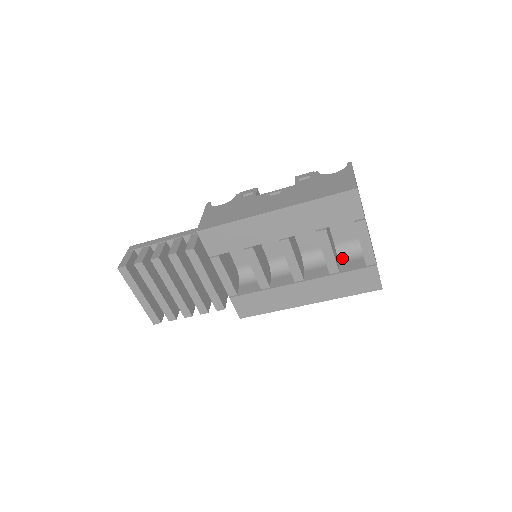
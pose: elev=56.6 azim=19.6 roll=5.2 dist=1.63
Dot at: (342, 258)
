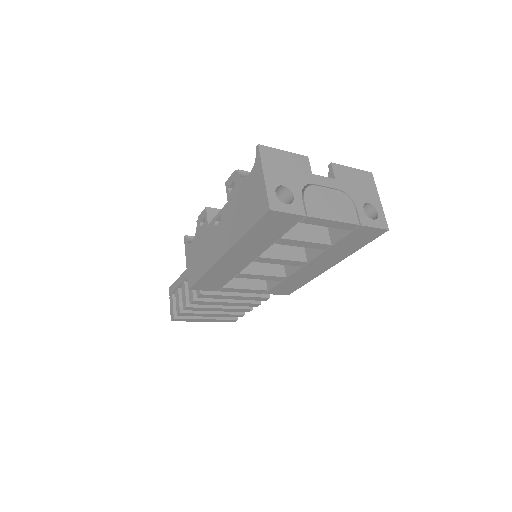
Dot at: occluded
